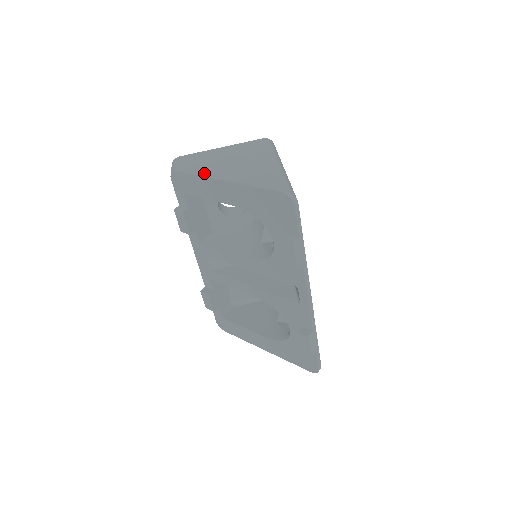
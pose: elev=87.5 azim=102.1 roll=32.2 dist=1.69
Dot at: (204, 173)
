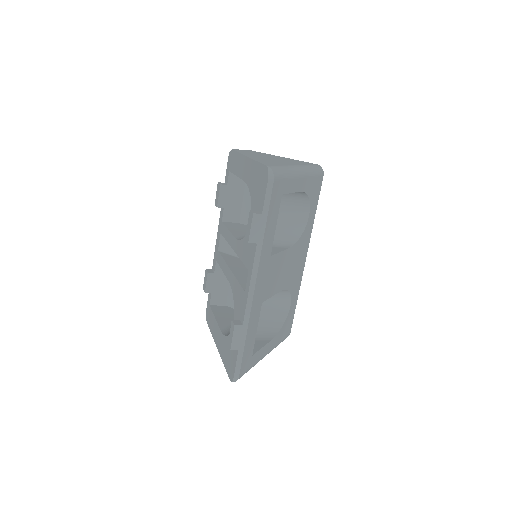
Dot at: (244, 153)
